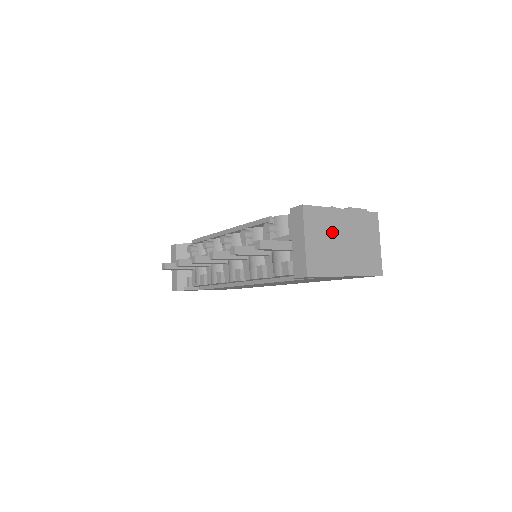
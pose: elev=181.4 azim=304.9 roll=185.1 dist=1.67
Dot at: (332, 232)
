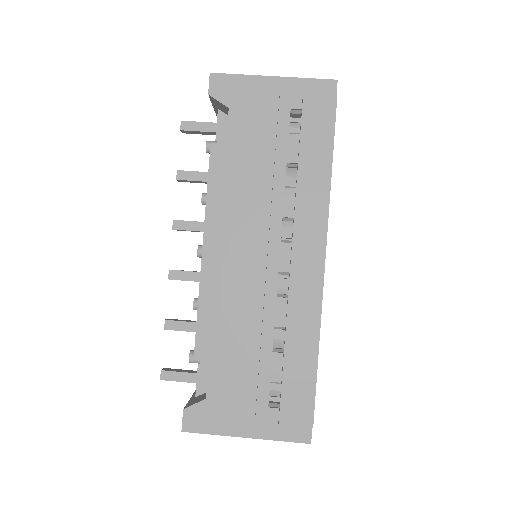
Dot at: occluded
